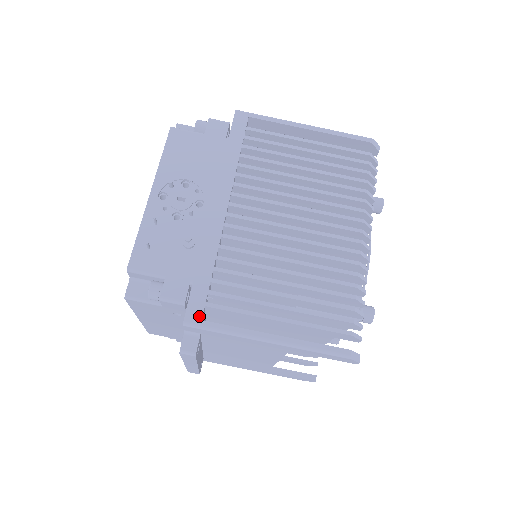
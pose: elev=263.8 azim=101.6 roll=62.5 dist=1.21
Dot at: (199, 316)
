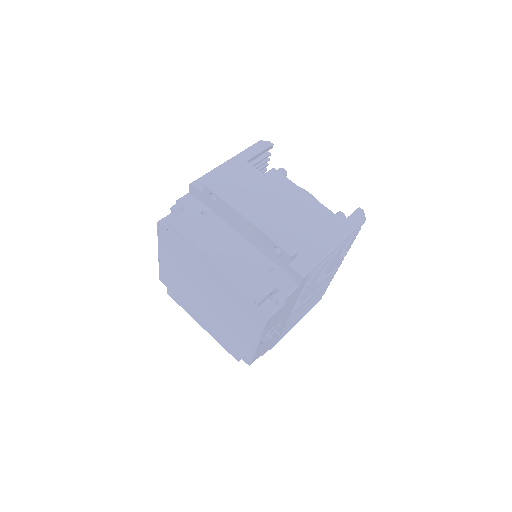
Dot at: occluded
